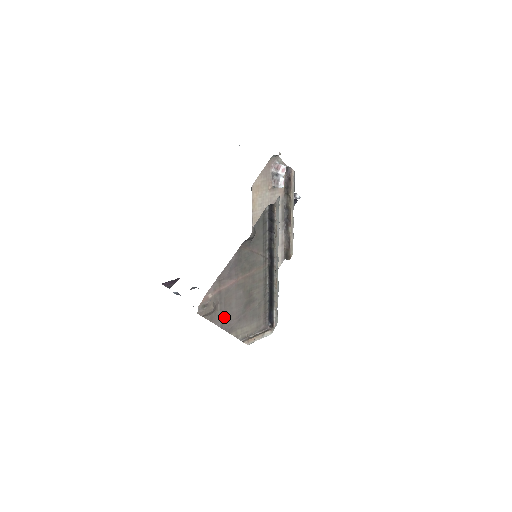
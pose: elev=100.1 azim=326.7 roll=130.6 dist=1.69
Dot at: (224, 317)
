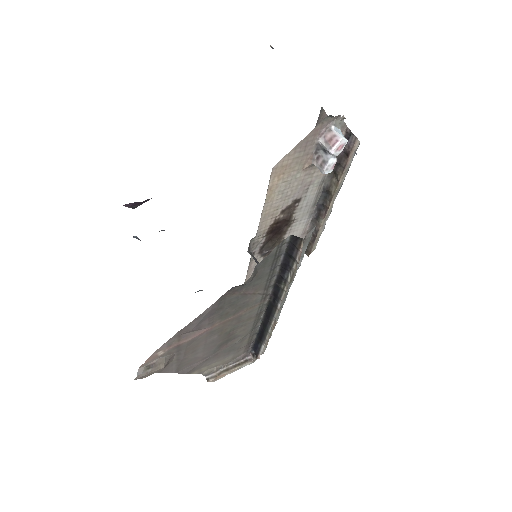
Dot at: (182, 363)
